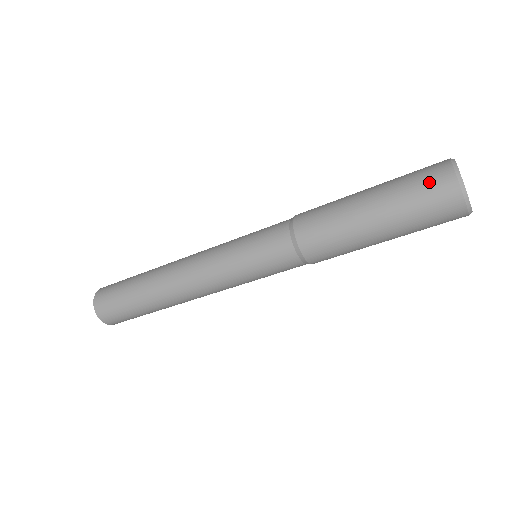
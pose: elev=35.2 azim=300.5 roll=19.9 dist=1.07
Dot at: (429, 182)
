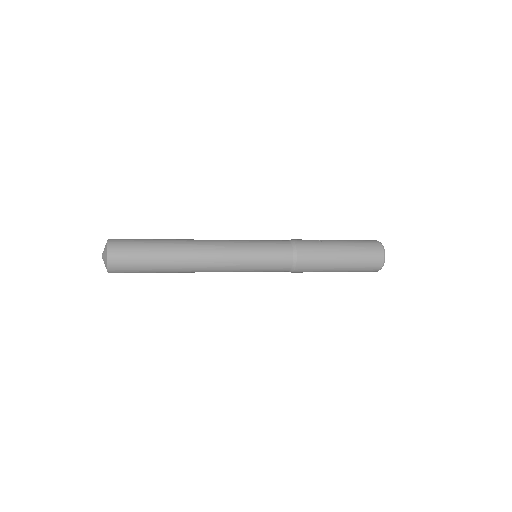
Dot at: (368, 270)
